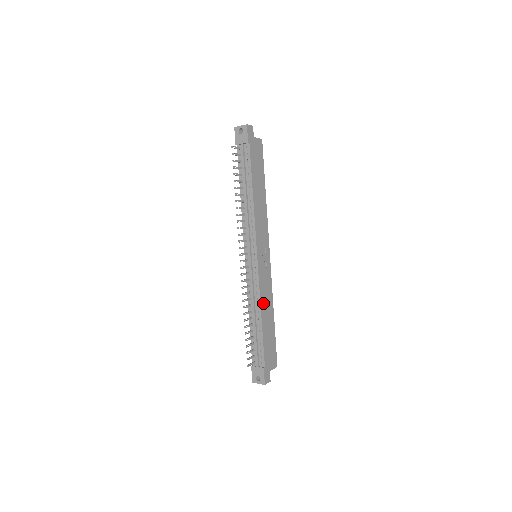
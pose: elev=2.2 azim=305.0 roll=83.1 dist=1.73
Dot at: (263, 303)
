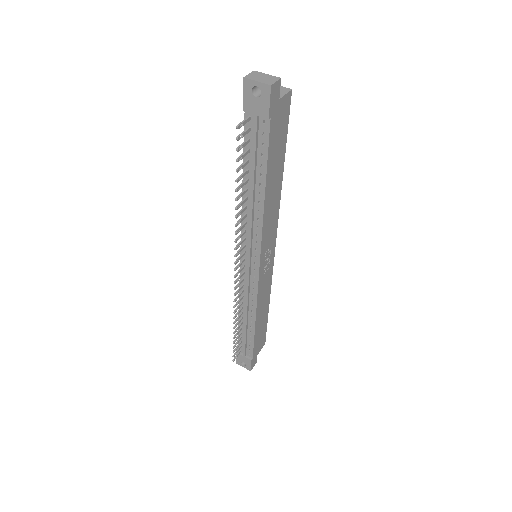
Dot at: (259, 307)
